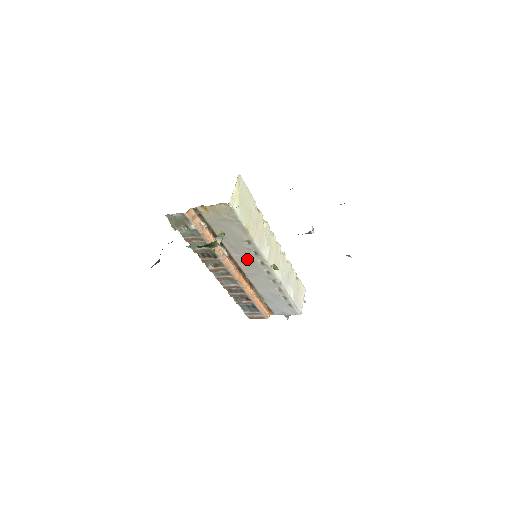
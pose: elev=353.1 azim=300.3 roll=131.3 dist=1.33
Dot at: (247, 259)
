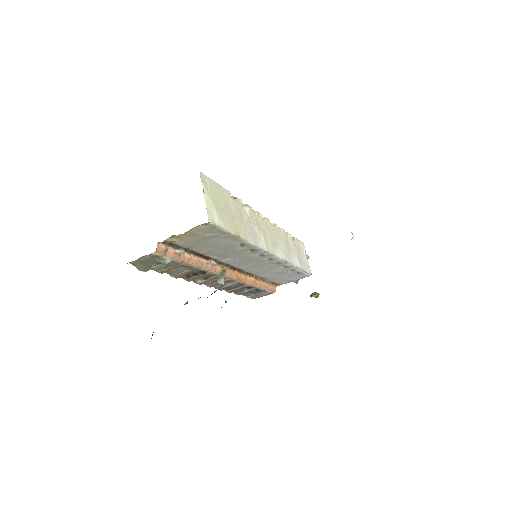
Dot at: (242, 258)
